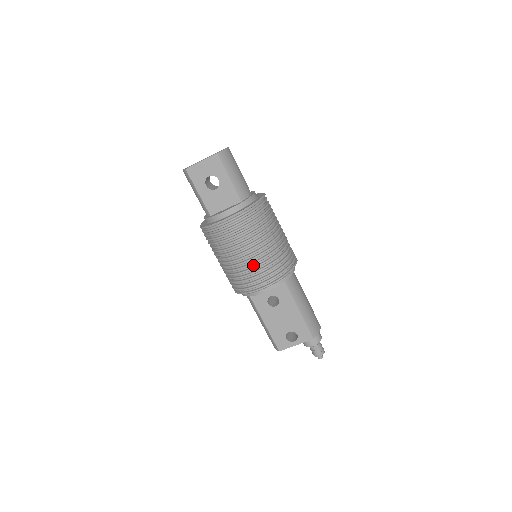
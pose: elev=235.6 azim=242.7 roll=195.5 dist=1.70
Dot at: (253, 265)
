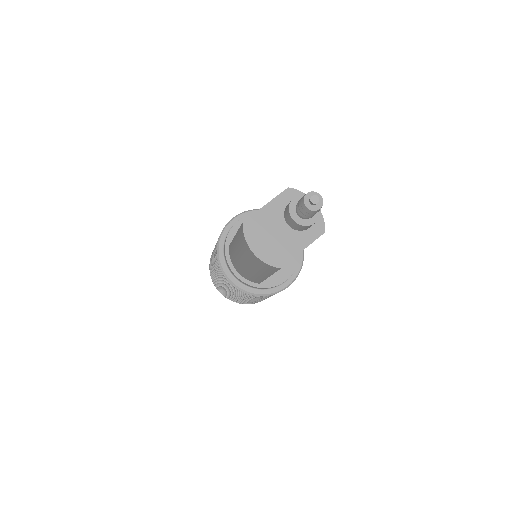
Dot at: occluded
